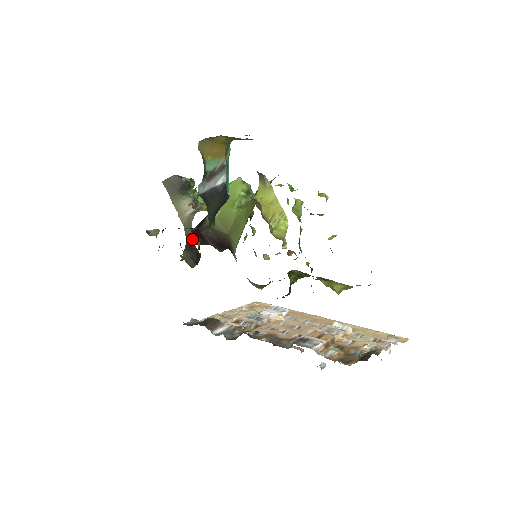
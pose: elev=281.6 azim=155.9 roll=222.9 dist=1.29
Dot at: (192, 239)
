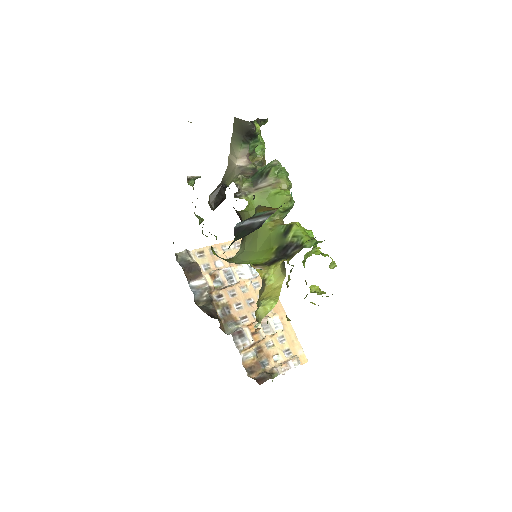
Dot at: (226, 186)
